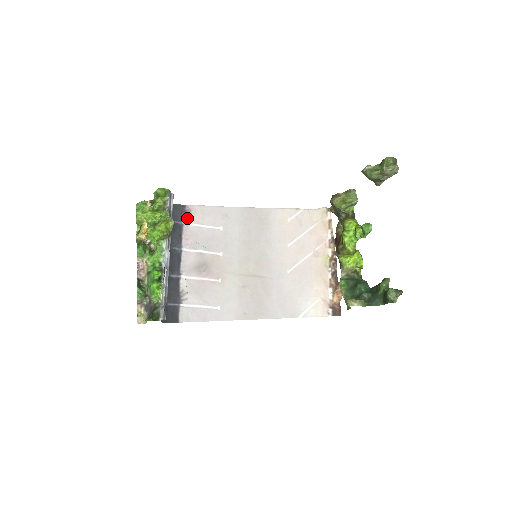
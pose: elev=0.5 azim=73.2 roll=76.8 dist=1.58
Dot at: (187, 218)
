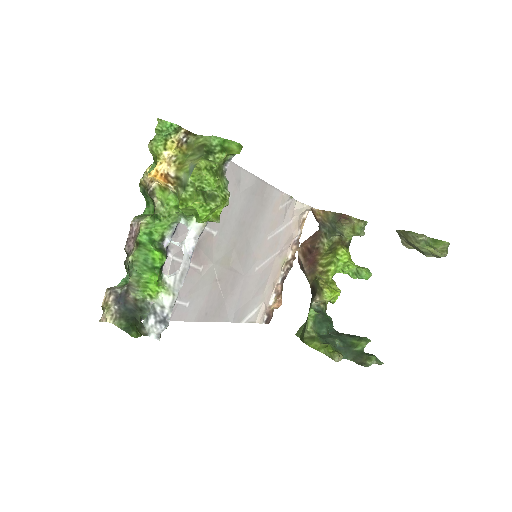
Dot at: occluded
